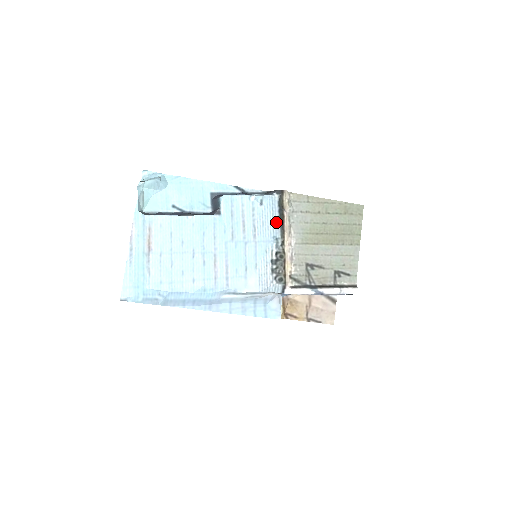
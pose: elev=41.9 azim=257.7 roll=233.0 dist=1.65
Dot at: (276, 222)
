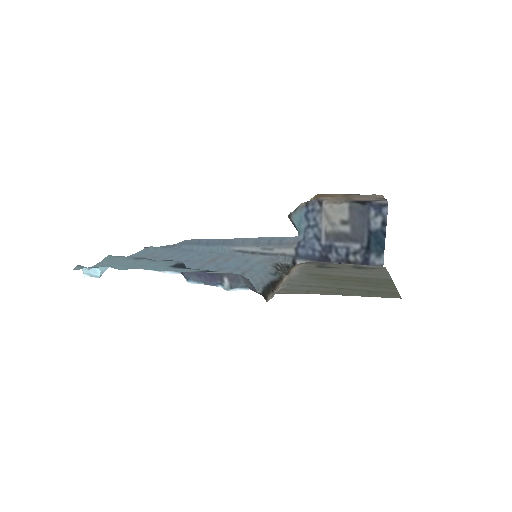
Dot at: (268, 280)
